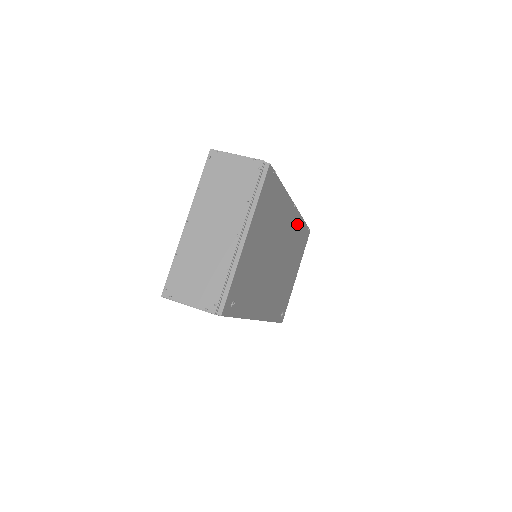
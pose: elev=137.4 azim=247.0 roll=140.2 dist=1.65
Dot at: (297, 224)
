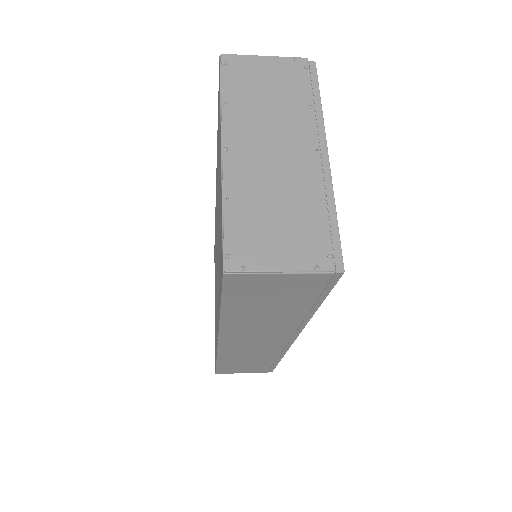
Dot at: occluded
